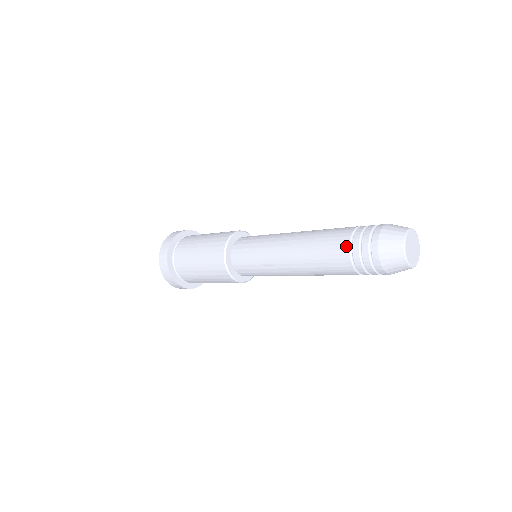
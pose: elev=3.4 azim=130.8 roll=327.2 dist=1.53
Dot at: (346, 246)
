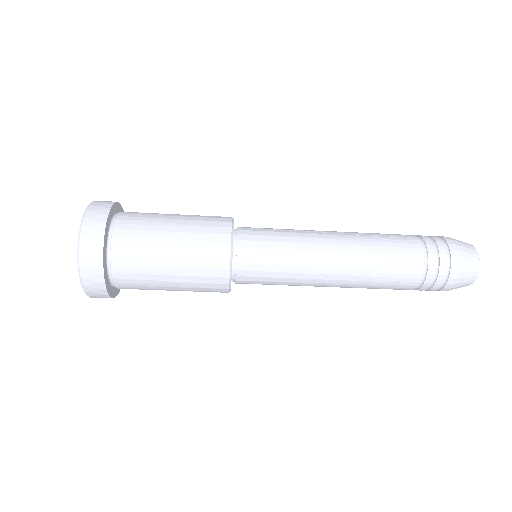
Dot at: (421, 260)
